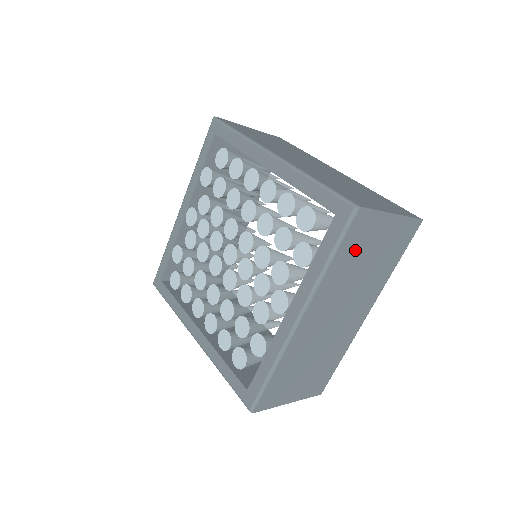
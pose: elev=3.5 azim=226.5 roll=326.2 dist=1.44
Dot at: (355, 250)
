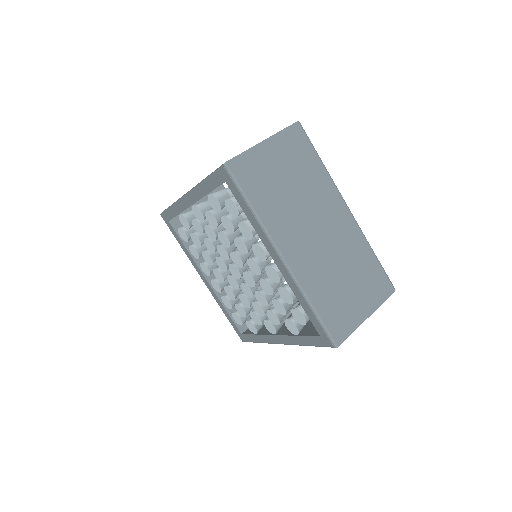
Dot at: occluded
